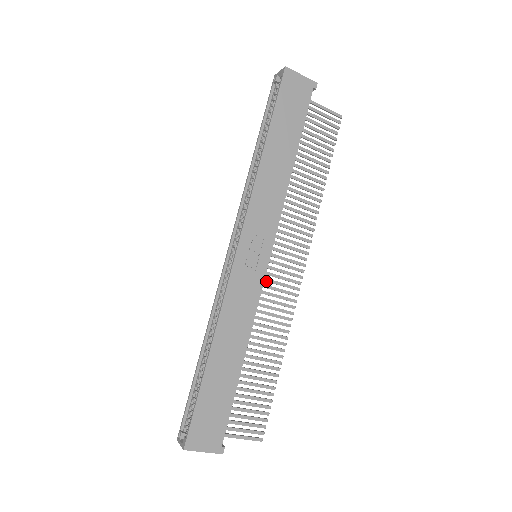
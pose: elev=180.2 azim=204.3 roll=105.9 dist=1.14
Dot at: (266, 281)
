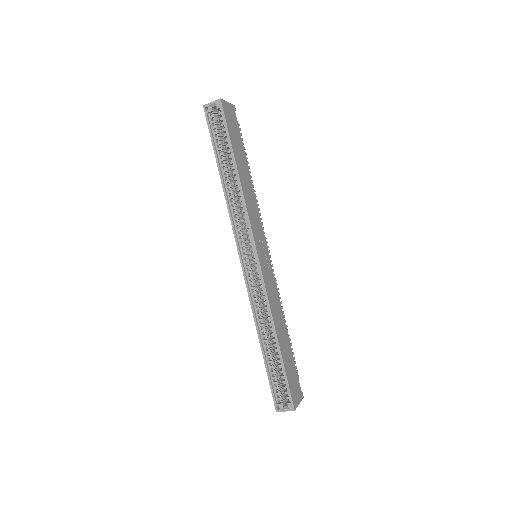
Dot at: occluded
